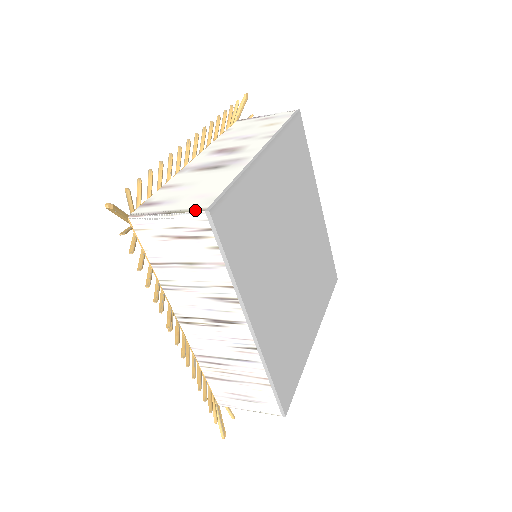
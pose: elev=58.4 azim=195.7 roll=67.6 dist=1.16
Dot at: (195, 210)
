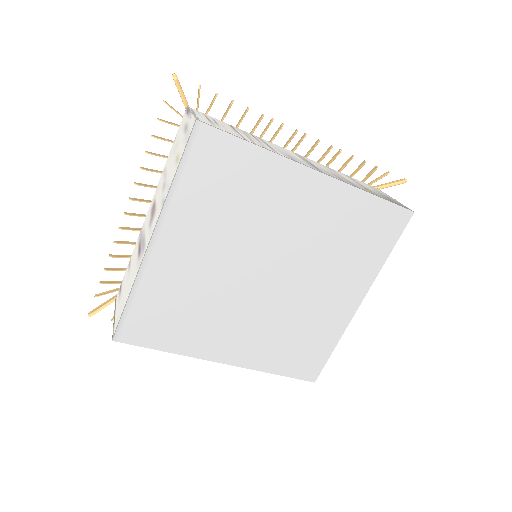
Dot at: (113, 331)
